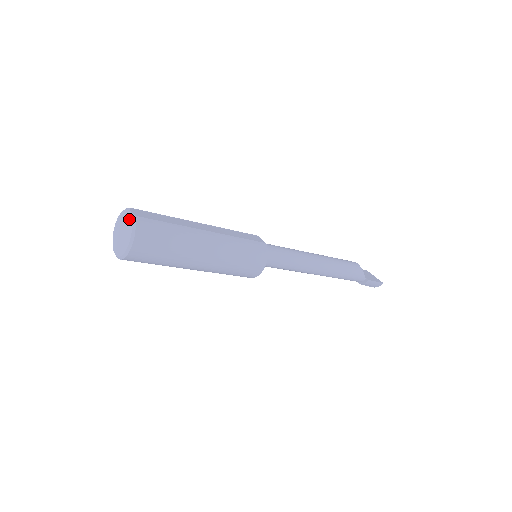
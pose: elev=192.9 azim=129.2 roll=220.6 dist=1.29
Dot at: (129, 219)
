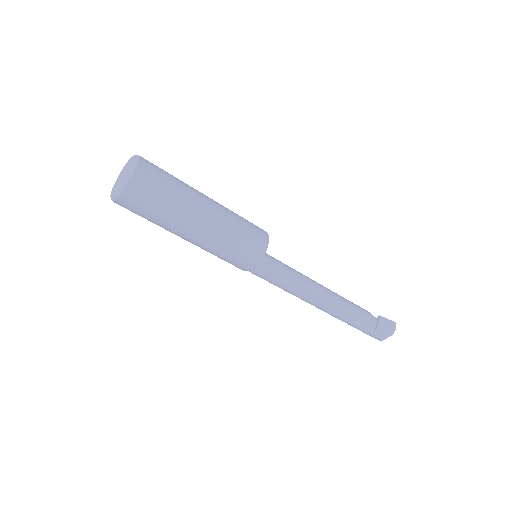
Dot at: (127, 163)
